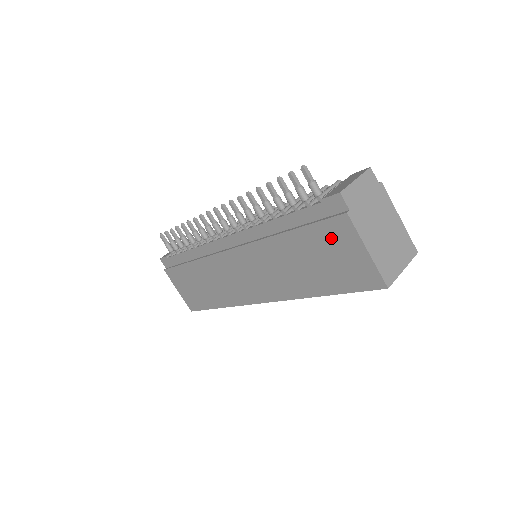
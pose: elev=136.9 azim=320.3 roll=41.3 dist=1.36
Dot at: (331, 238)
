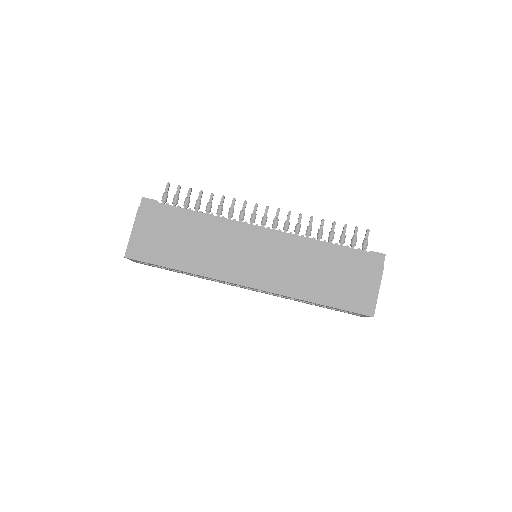
Dot at: (361, 272)
